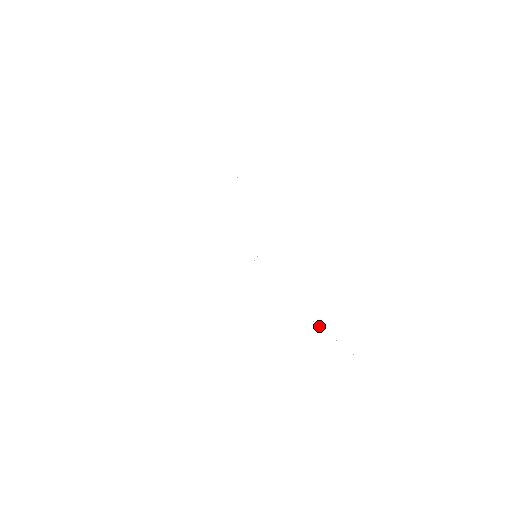
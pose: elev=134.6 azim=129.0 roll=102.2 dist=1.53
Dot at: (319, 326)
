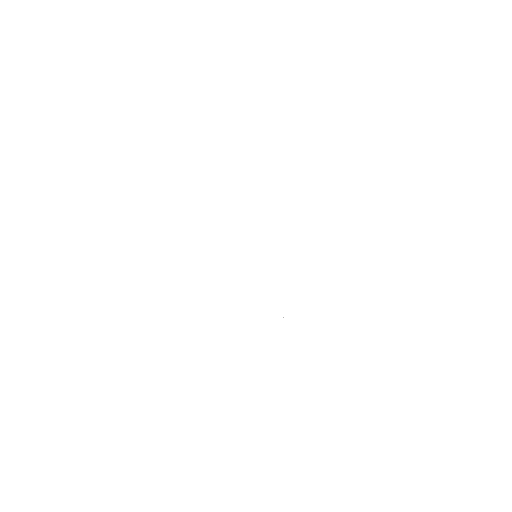
Dot at: (283, 317)
